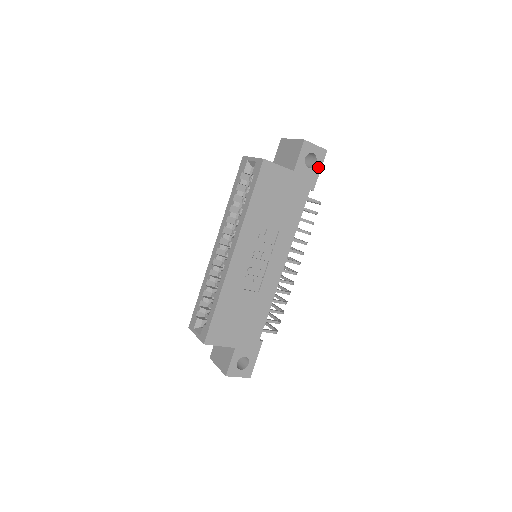
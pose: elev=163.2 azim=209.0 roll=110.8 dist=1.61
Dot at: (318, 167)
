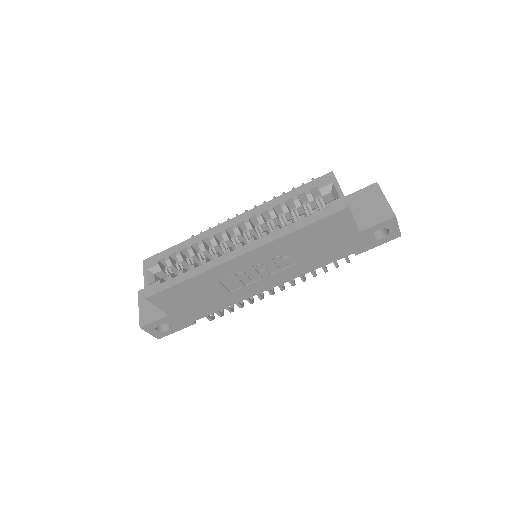
Dot at: (380, 242)
